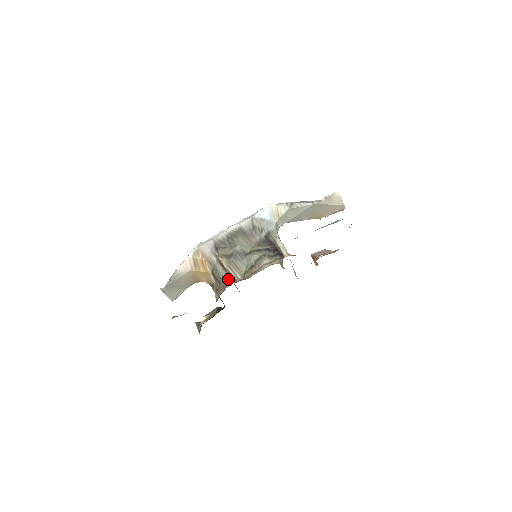
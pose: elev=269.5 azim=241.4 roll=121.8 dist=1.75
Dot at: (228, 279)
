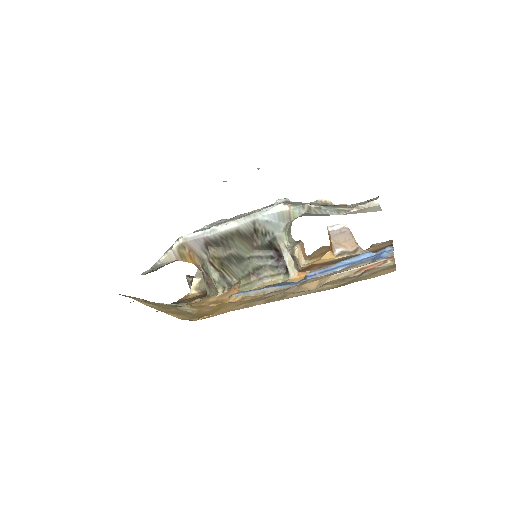
Dot at: (220, 283)
